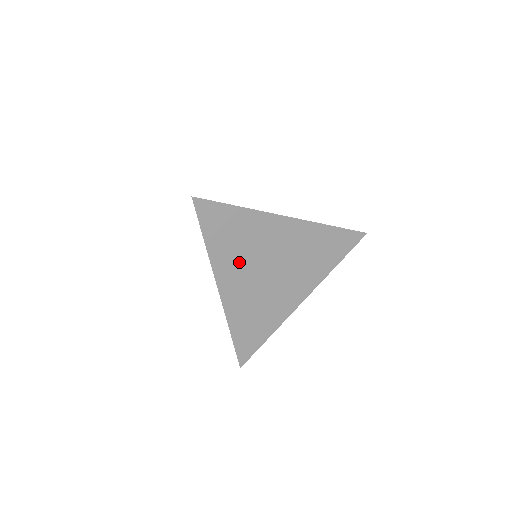
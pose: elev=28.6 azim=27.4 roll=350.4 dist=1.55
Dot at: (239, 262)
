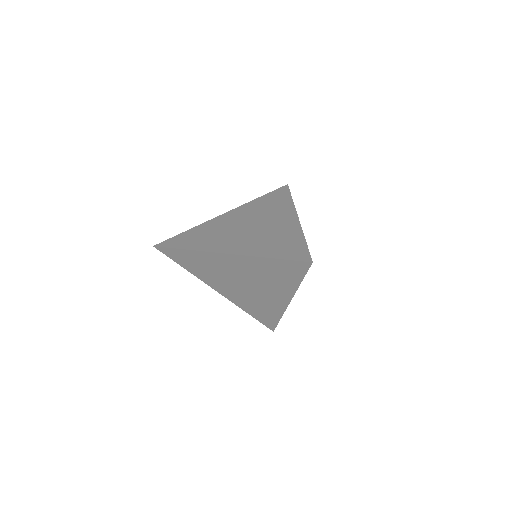
Dot at: (215, 278)
